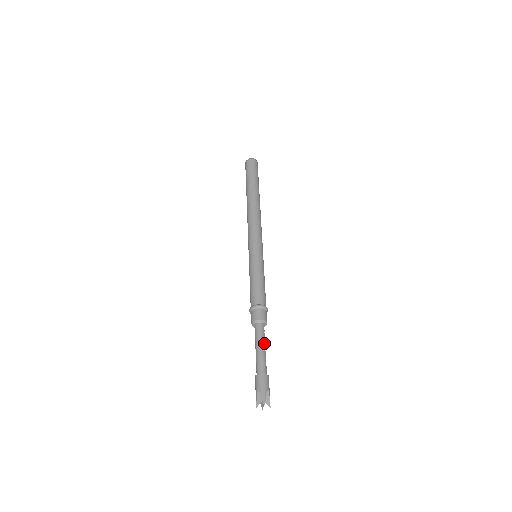
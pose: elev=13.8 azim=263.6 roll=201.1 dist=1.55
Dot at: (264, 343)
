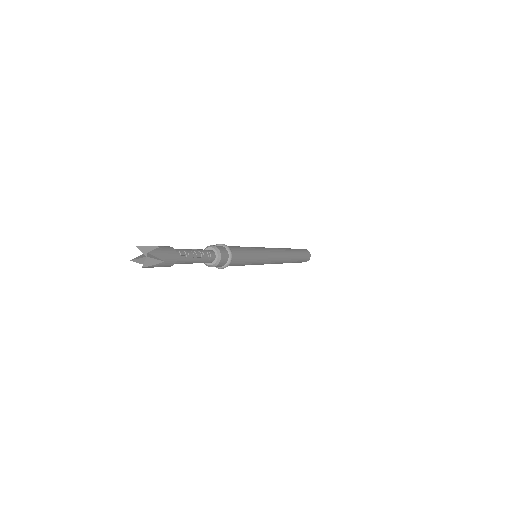
Dot at: (198, 250)
